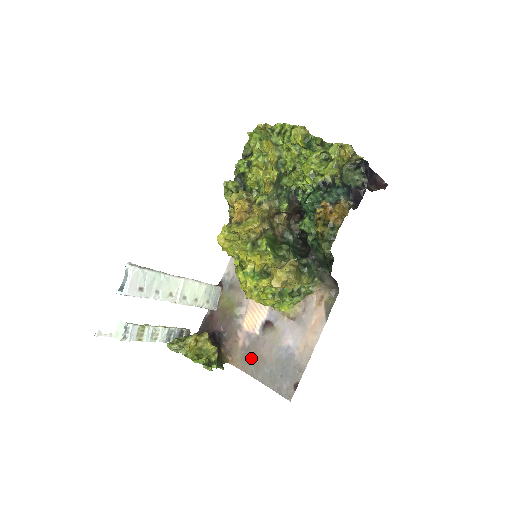
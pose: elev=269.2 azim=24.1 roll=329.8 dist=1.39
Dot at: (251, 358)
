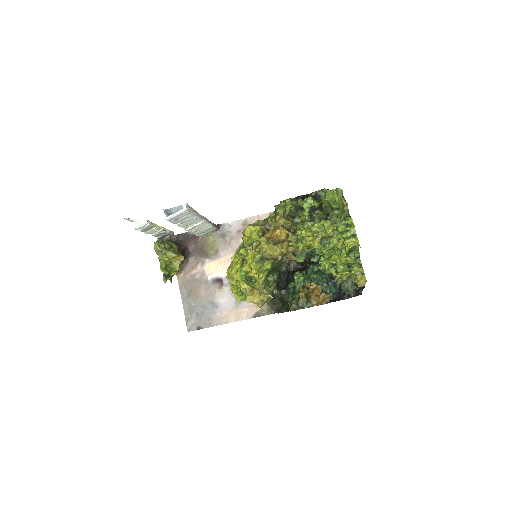
Dot at: (191, 287)
